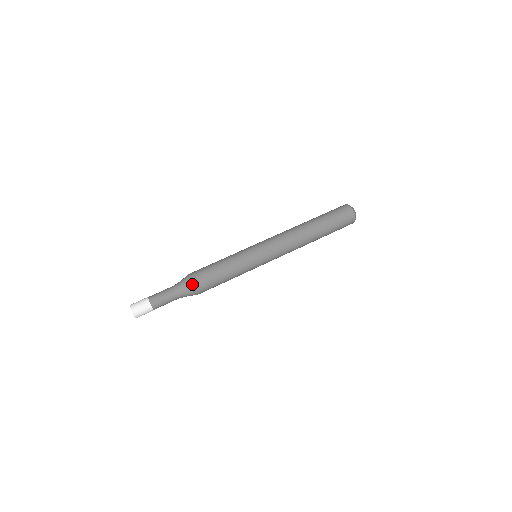
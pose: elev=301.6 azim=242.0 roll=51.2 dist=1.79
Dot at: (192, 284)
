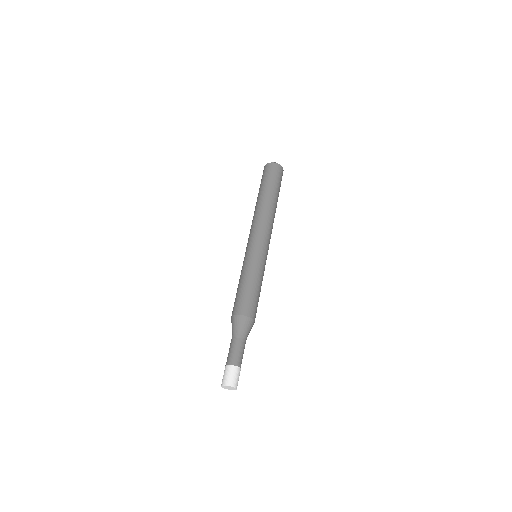
Dot at: (241, 318)
